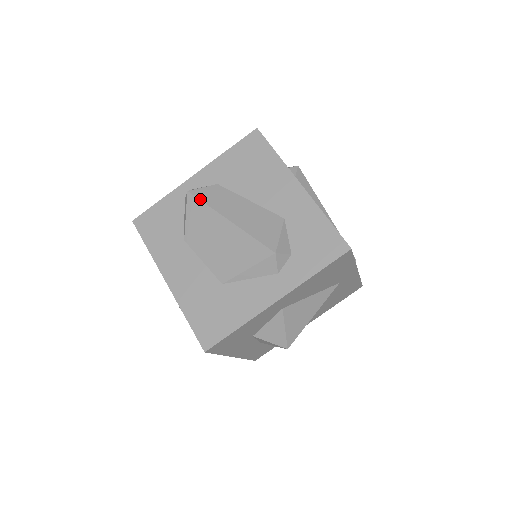
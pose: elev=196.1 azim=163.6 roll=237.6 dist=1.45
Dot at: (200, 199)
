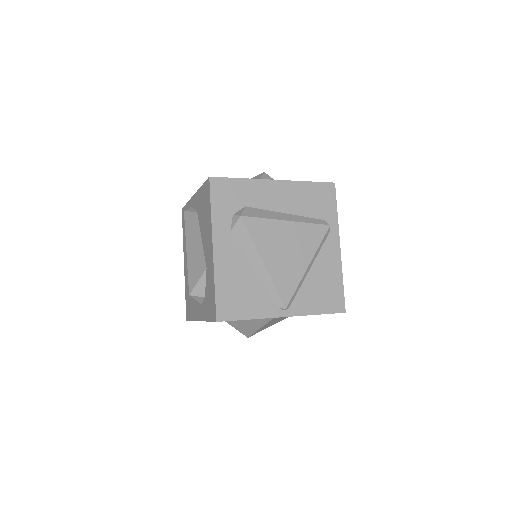
Dot at: (185, 223)
